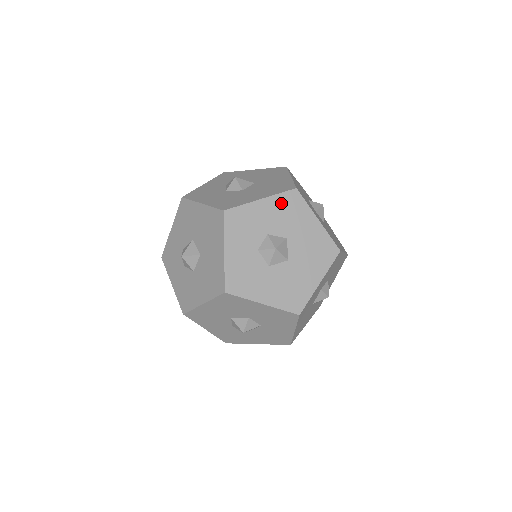
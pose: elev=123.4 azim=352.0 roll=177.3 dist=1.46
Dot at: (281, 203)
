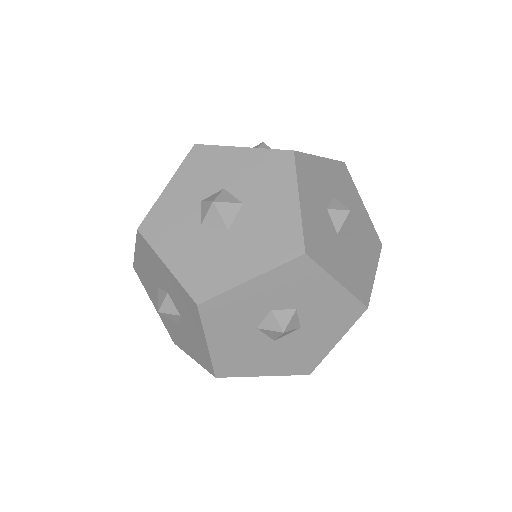
Dot at: (263, 160)
